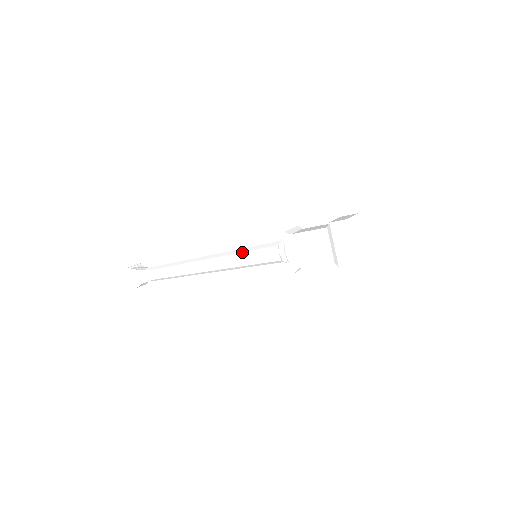
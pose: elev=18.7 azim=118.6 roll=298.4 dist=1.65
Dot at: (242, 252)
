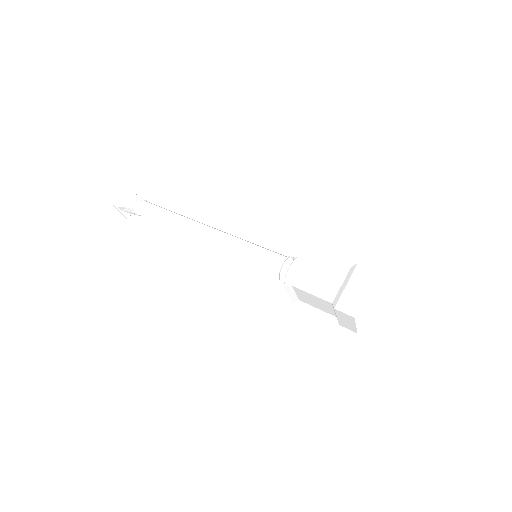
Dot at: (240, 255)
